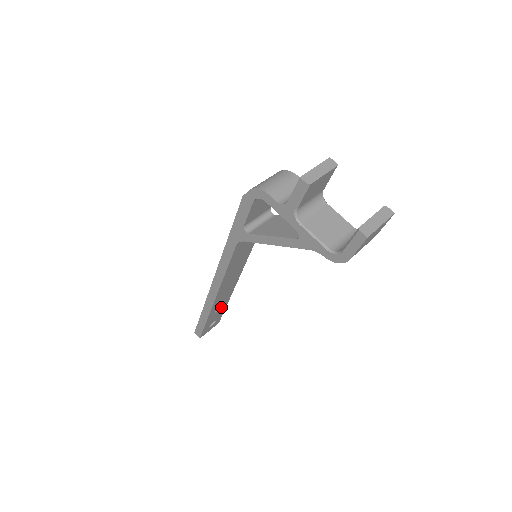
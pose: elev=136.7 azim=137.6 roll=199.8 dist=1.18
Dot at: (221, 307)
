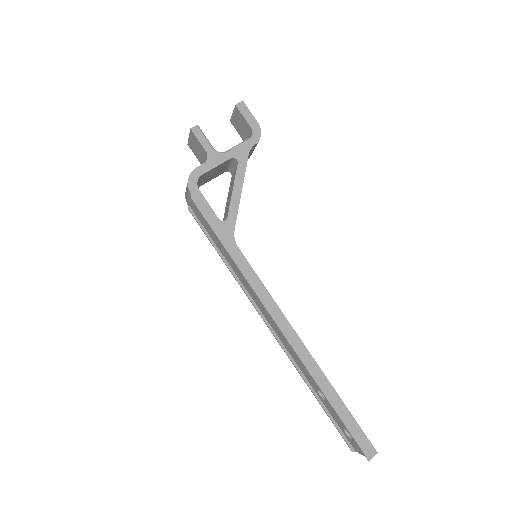
Dot at: occluded
